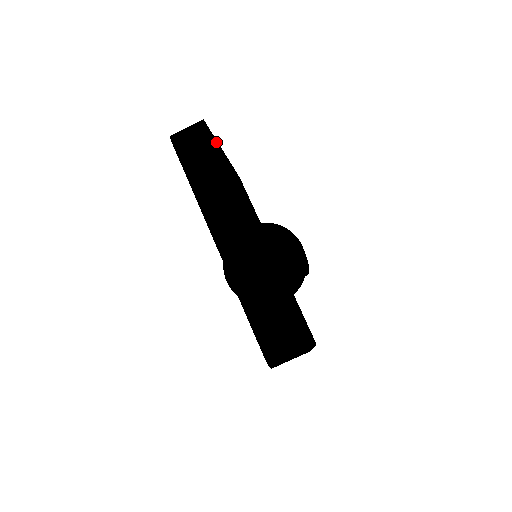
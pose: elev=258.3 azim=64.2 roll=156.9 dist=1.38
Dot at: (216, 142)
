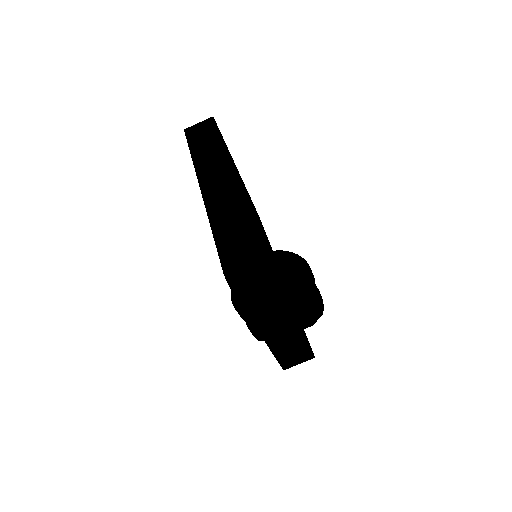
Dot at: occluded
